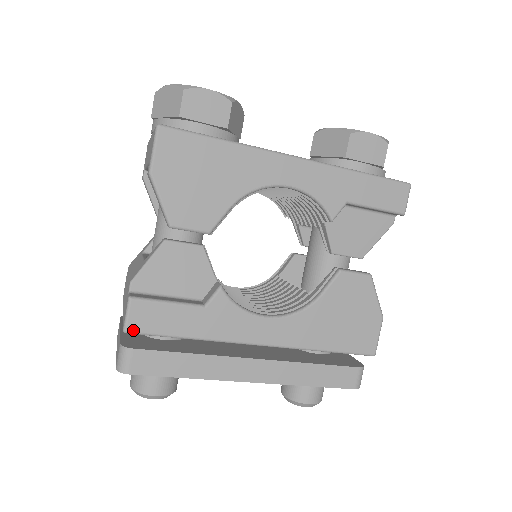
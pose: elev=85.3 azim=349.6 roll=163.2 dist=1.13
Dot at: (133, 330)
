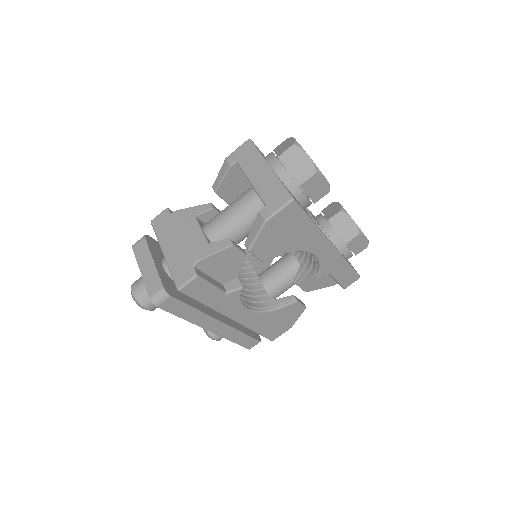
Dot at: (183, 291)
